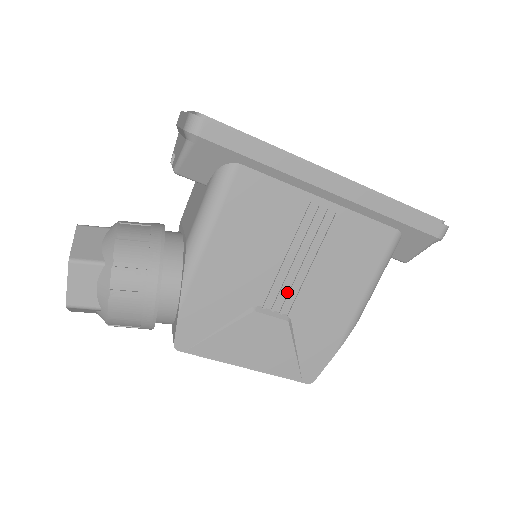
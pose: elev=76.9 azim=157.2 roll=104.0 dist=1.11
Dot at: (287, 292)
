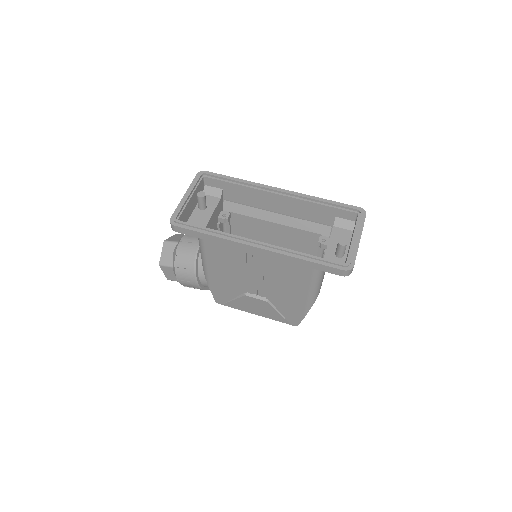
Dot at: (260, 289)
